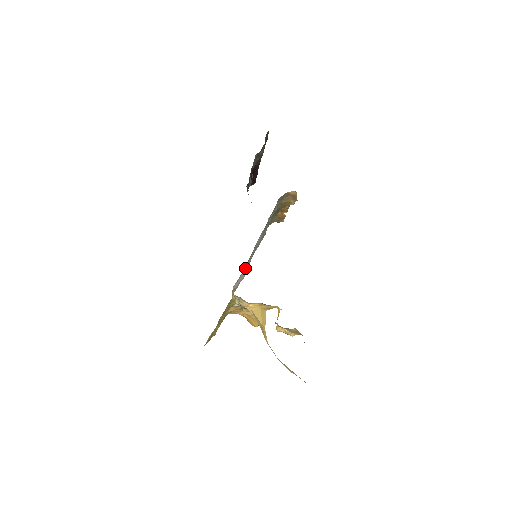
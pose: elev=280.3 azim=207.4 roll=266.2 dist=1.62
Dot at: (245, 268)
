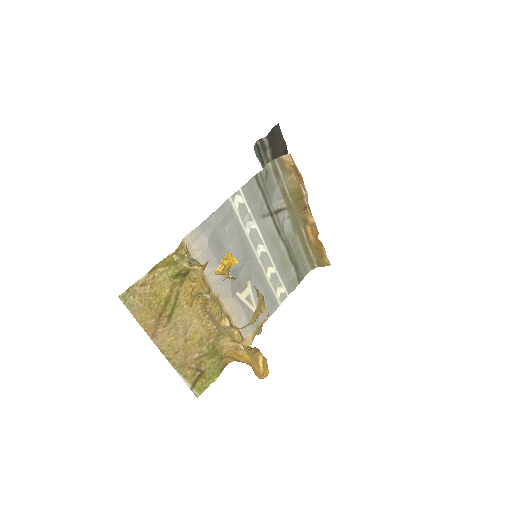
Dot at: (211, 228)
